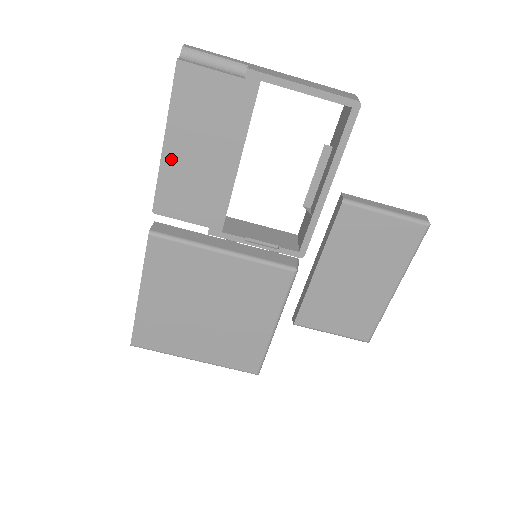
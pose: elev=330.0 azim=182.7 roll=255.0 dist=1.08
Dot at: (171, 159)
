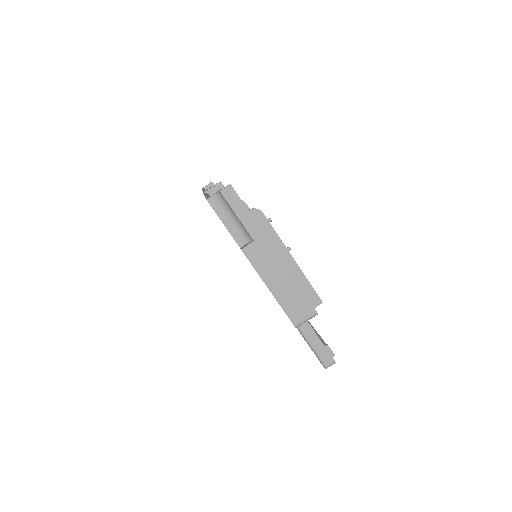
Dot at: occluded
